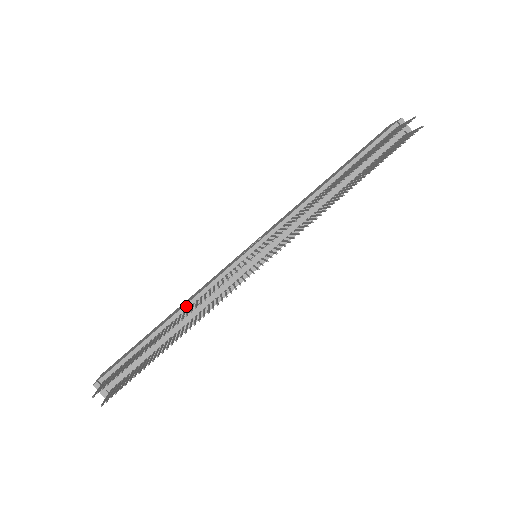
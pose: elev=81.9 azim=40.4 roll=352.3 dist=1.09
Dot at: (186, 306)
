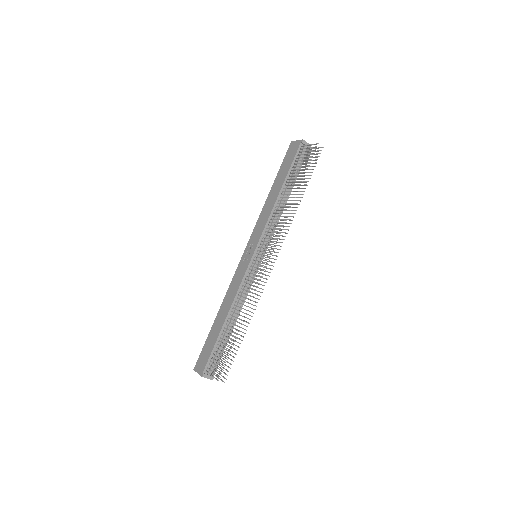
Dot at: (233, 305)
